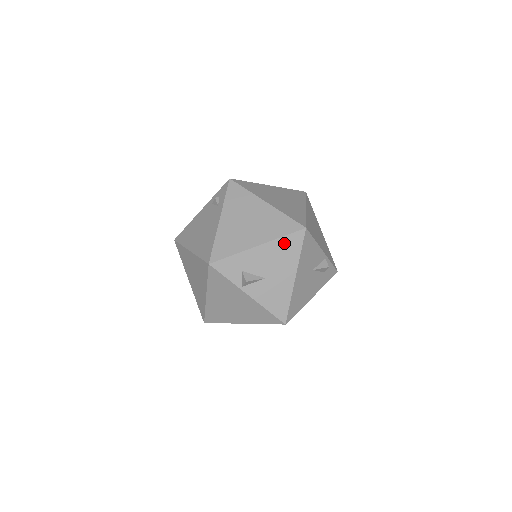
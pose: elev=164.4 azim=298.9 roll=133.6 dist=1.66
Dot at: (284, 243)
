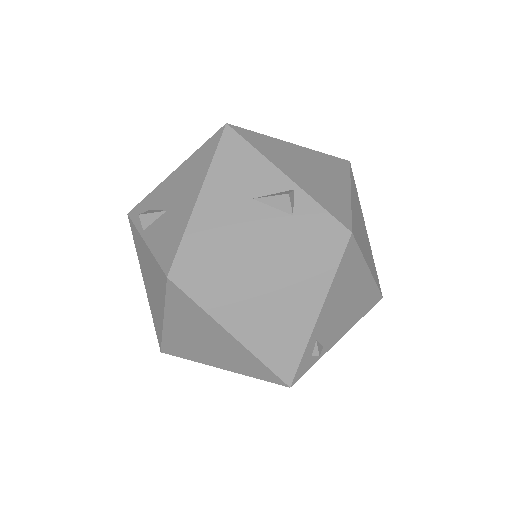
Dot at: (198, 155)
